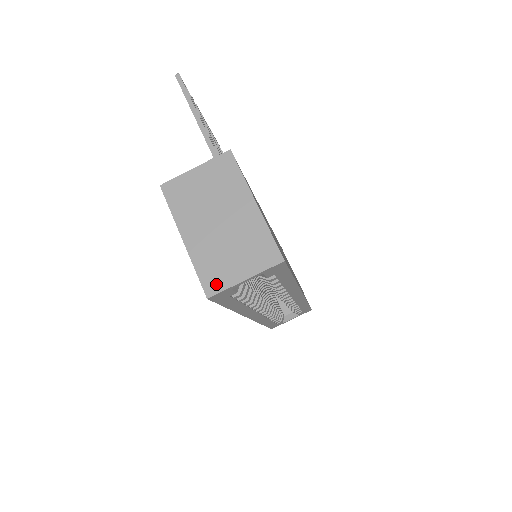
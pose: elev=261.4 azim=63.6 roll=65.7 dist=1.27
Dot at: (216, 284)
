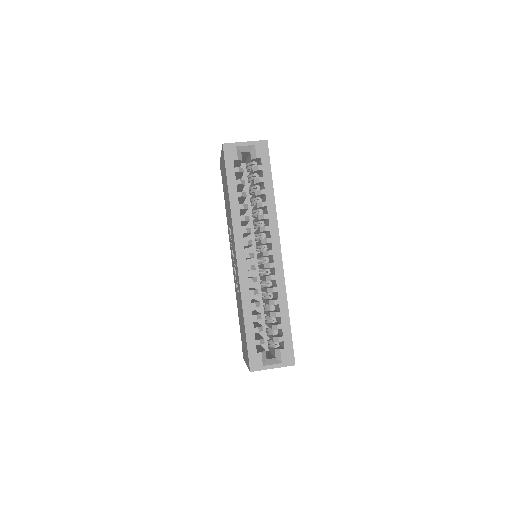
Dot at: (230, 144)
